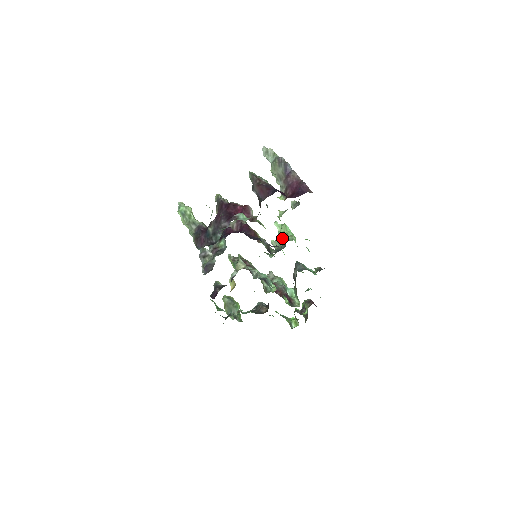
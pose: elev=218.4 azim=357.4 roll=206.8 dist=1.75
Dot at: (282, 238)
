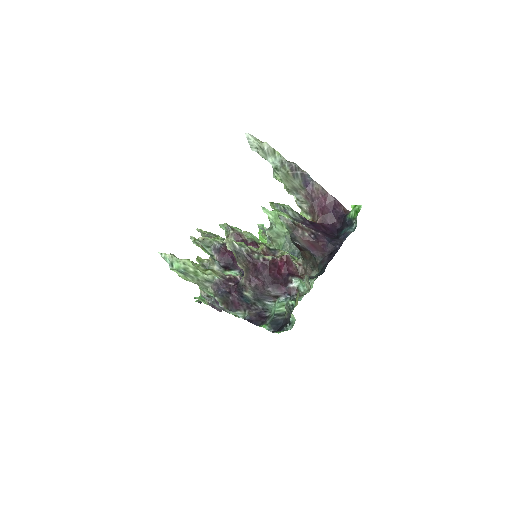
Dot at: (281, 229)
